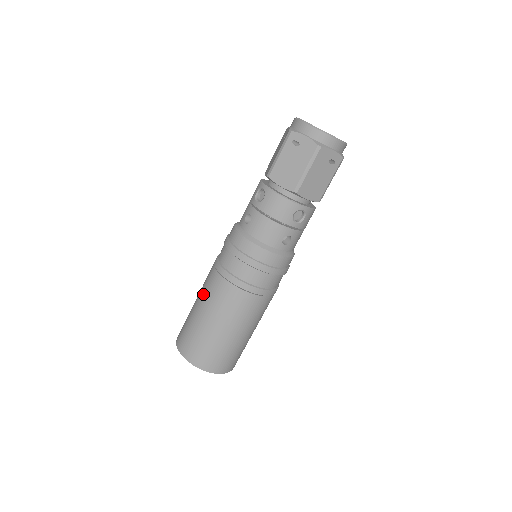
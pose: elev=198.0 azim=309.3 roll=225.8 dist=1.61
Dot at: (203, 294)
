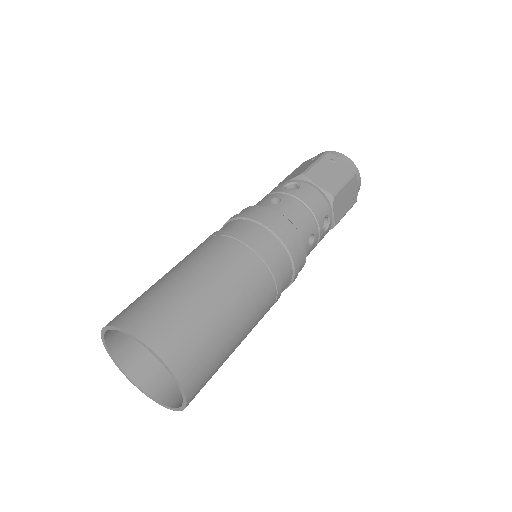
Dot at: (197, 259)
